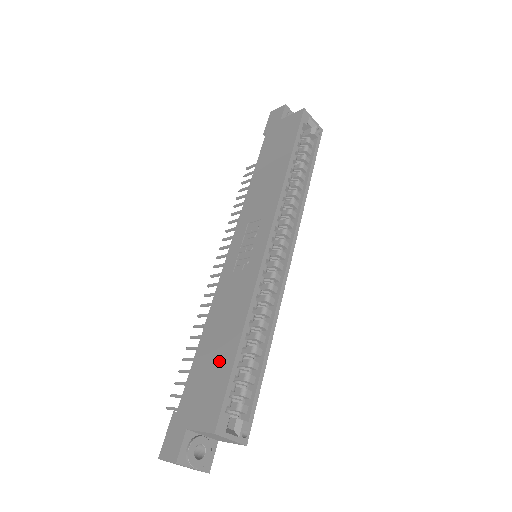
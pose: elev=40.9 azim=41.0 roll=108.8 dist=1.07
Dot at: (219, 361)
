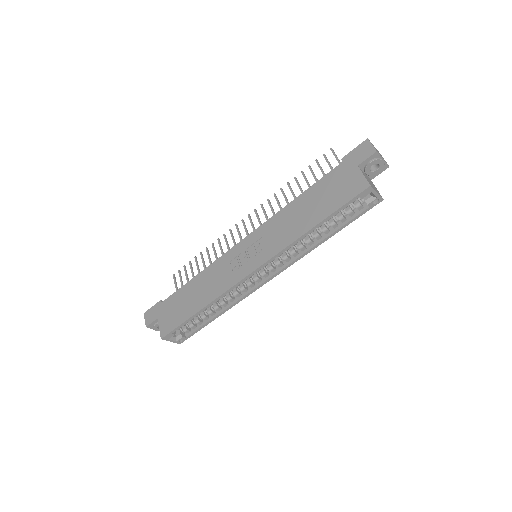
Dot at: (186, 307)
